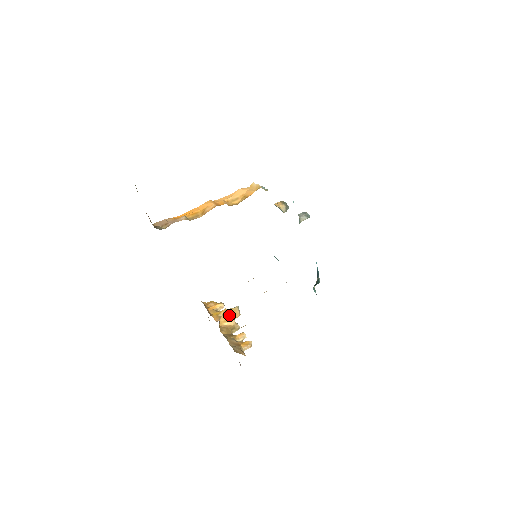
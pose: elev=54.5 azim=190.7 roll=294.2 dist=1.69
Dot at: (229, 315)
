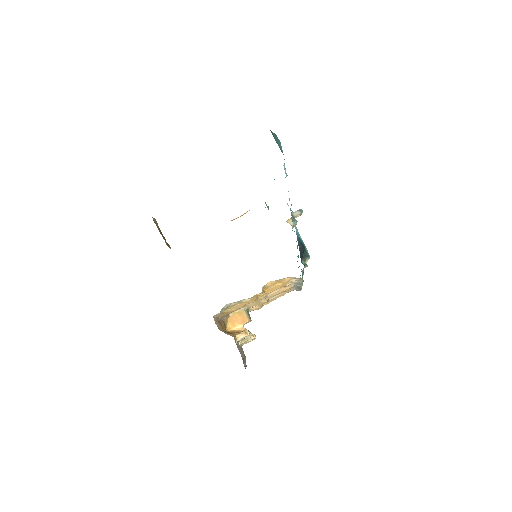
Dot at: (236, 319)
